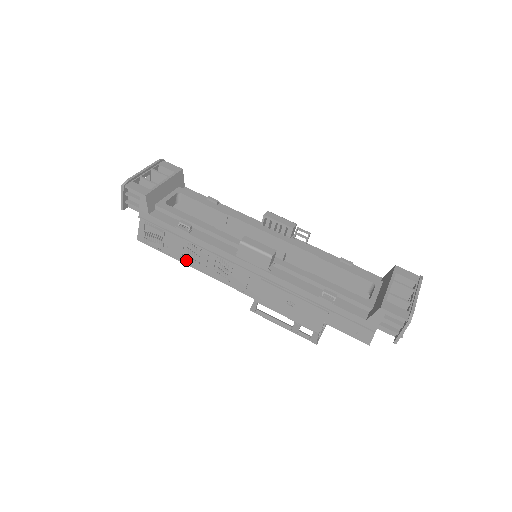
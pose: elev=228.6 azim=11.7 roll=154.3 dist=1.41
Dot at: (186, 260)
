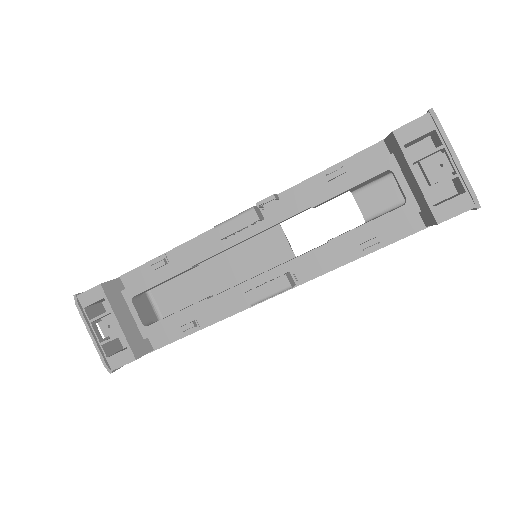
Dot at: occluded
